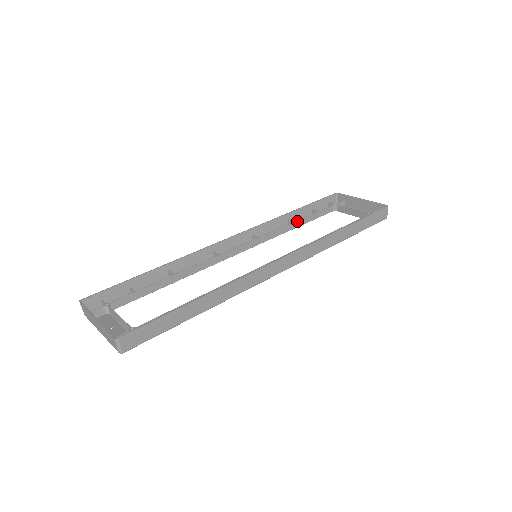
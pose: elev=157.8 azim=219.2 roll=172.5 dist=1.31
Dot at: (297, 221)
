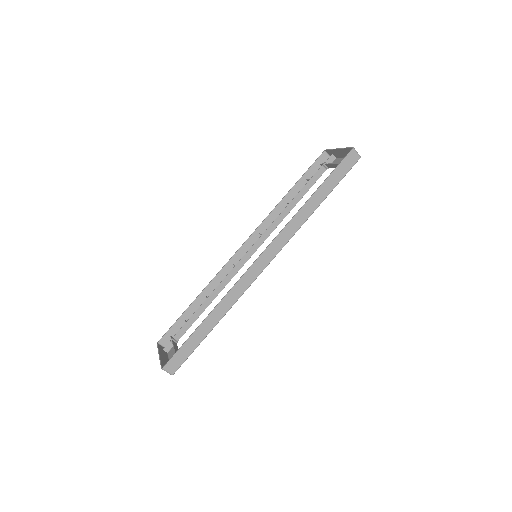
Dot at: (291, 201)
